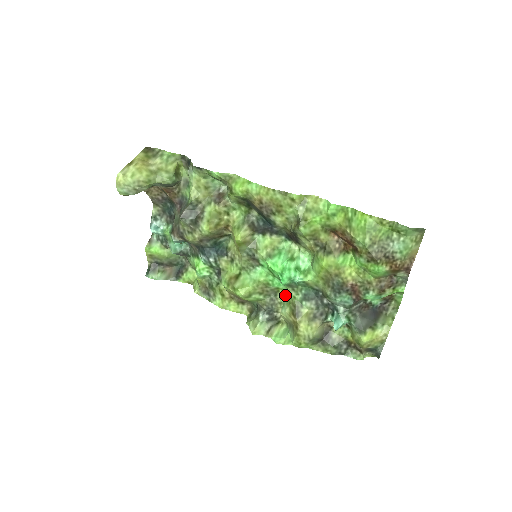
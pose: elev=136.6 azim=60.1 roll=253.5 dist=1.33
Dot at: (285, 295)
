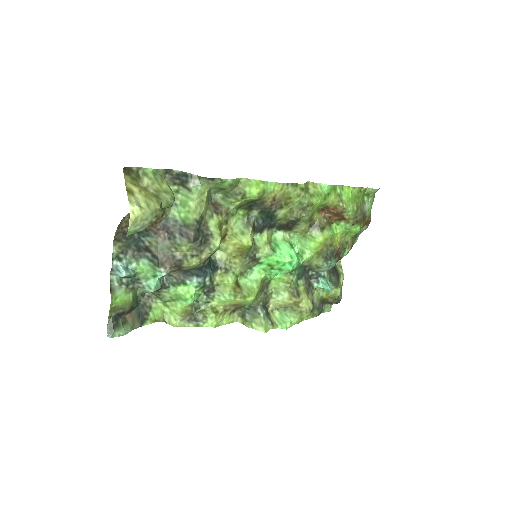
Dot at: (277, 283)
